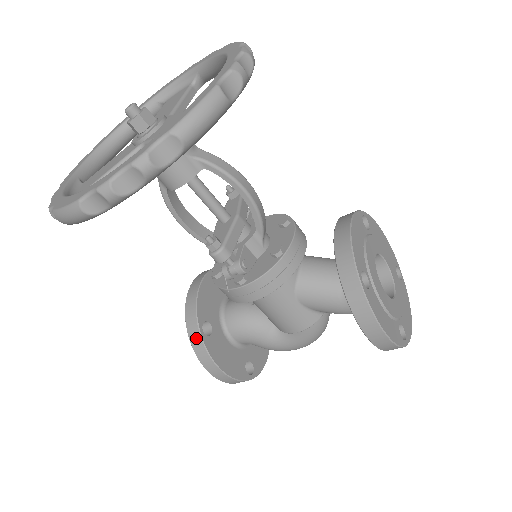
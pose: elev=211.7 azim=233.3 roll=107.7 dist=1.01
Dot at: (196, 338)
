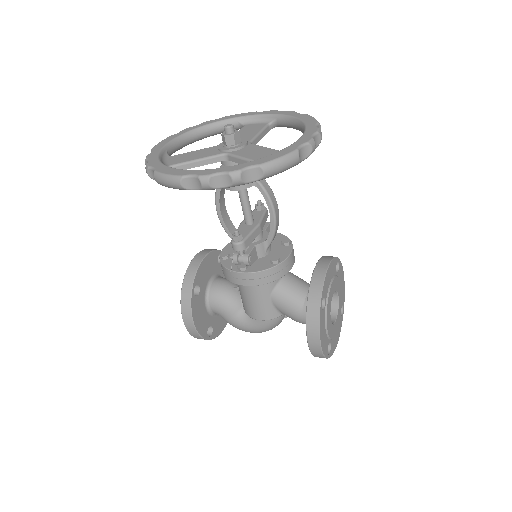
Dot at: (187, 293)
